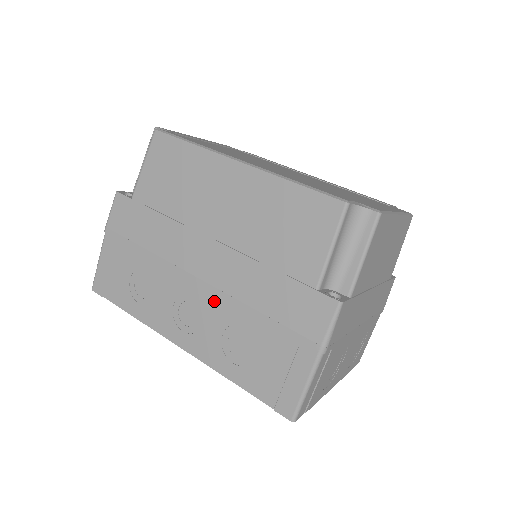
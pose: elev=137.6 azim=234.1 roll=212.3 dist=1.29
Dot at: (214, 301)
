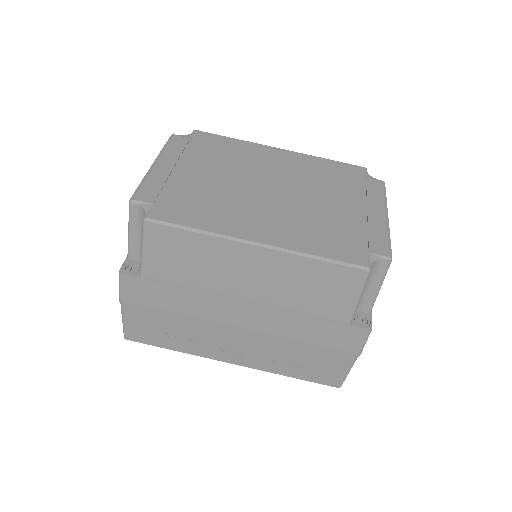
Dot at: (258, 338)
